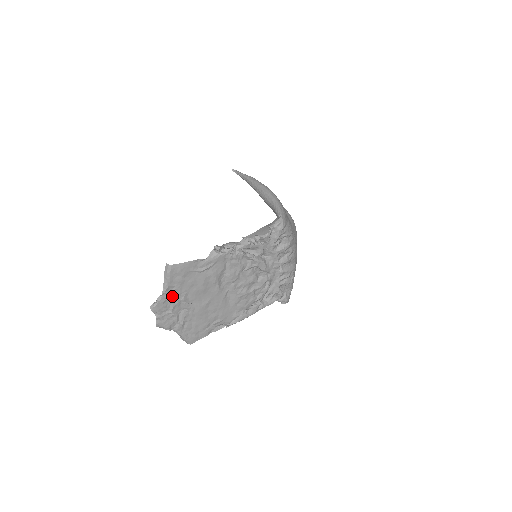
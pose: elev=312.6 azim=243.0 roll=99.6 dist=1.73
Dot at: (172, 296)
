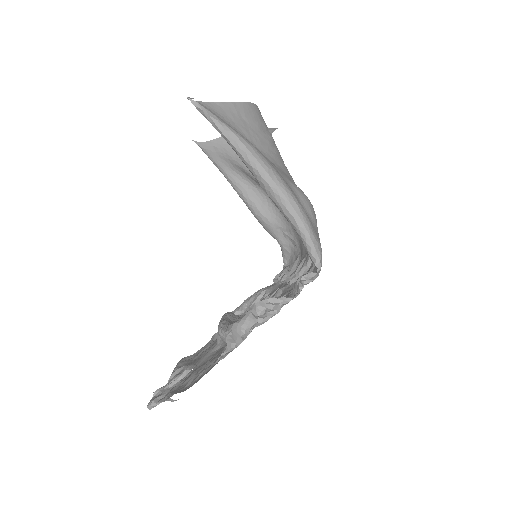
Dot at: occluded
